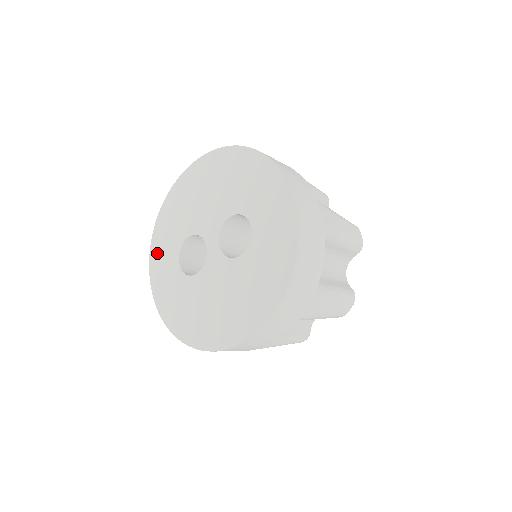
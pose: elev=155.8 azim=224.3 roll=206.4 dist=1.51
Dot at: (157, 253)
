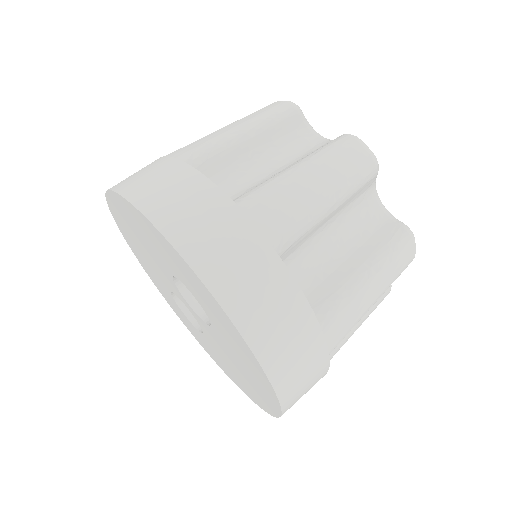
Dot at: (170, 304)
